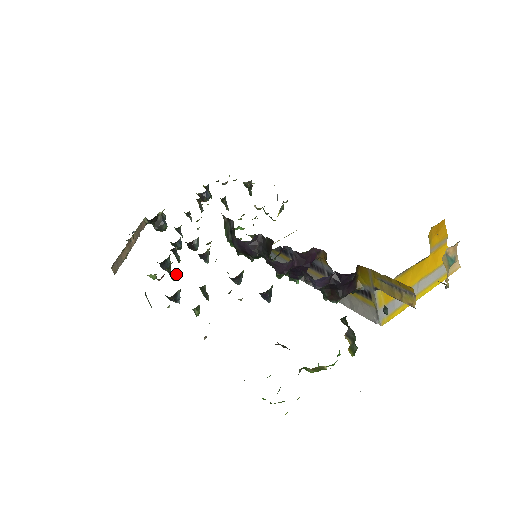
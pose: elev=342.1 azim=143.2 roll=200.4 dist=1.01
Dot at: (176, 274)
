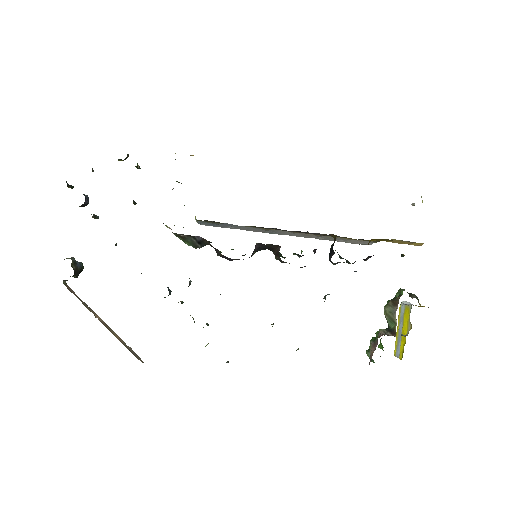
Dot at: occluded
